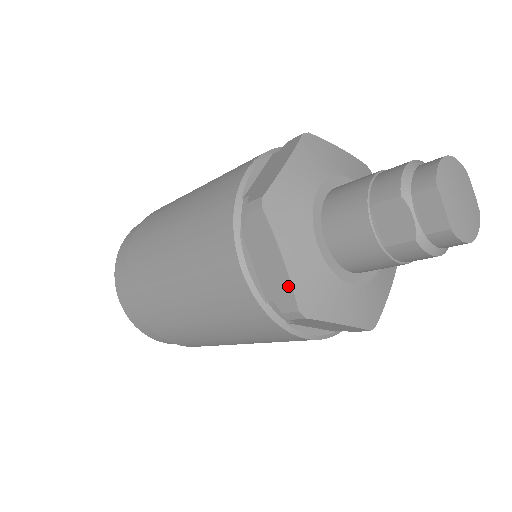
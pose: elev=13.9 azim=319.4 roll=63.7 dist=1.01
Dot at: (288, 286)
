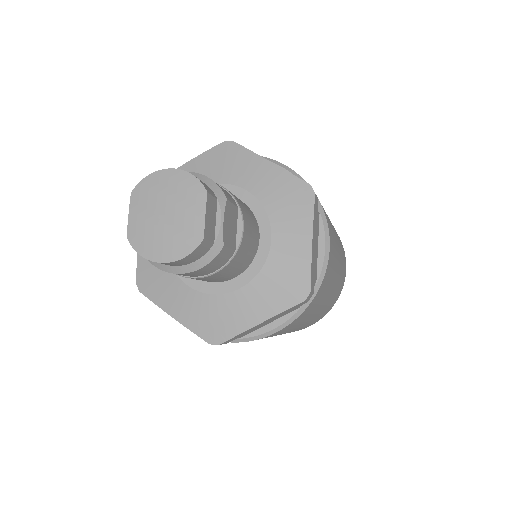
Dot at: (139, 261)
